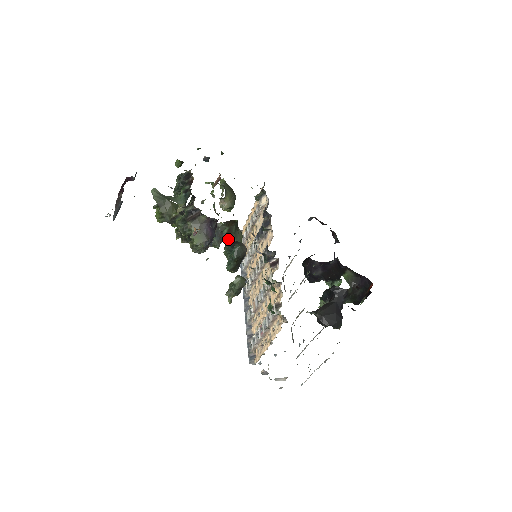
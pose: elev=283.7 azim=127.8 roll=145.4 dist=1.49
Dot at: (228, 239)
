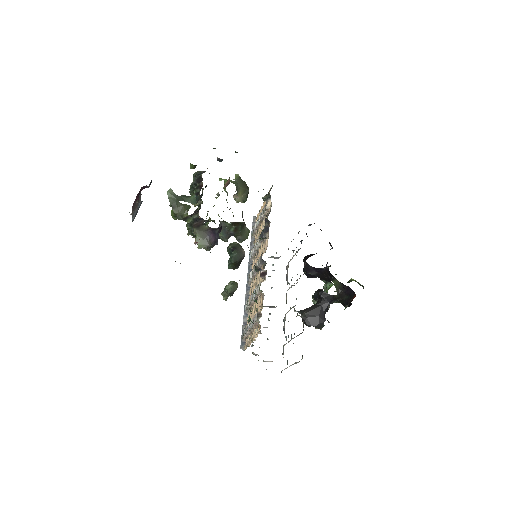
Dot at: (235, 235)
